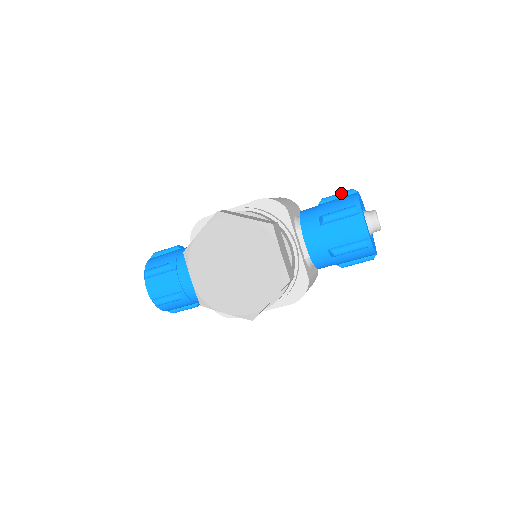
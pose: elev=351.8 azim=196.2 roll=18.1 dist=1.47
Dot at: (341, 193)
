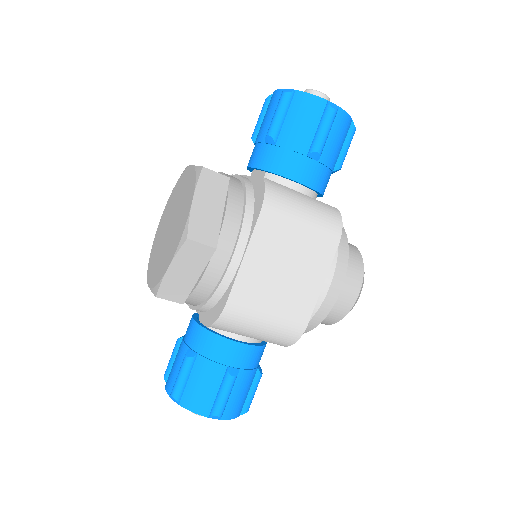
Dot at: occluded
